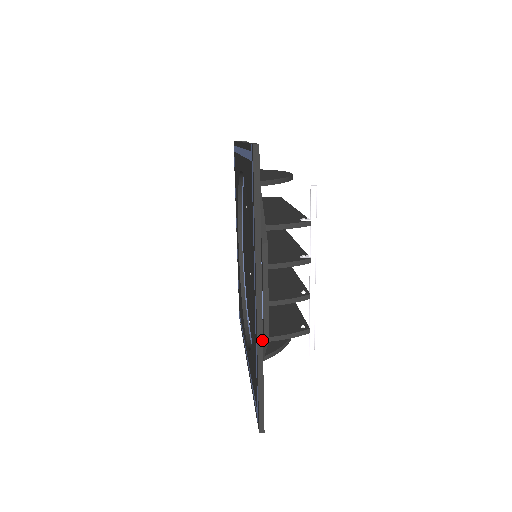
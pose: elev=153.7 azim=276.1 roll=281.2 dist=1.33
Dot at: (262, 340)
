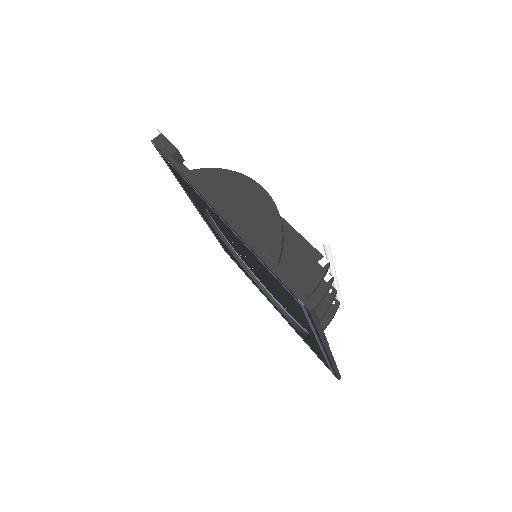
Dot at: (334, 360)
